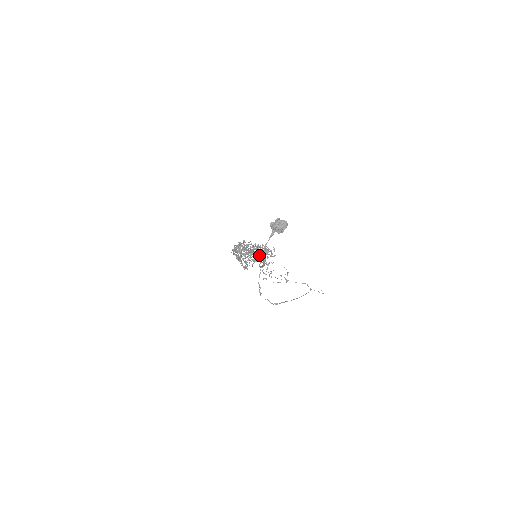
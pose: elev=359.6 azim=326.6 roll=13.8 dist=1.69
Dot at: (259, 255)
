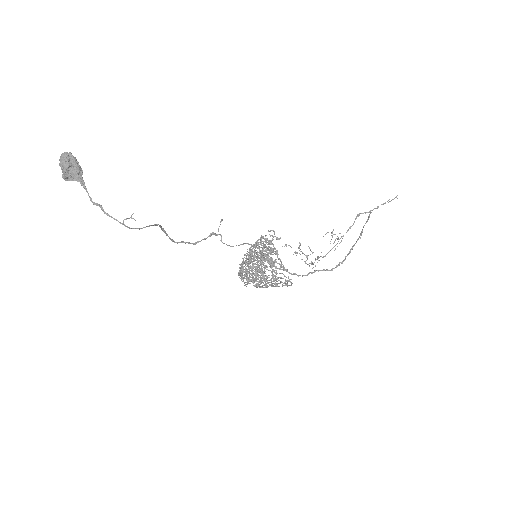
Dot at: occluded
